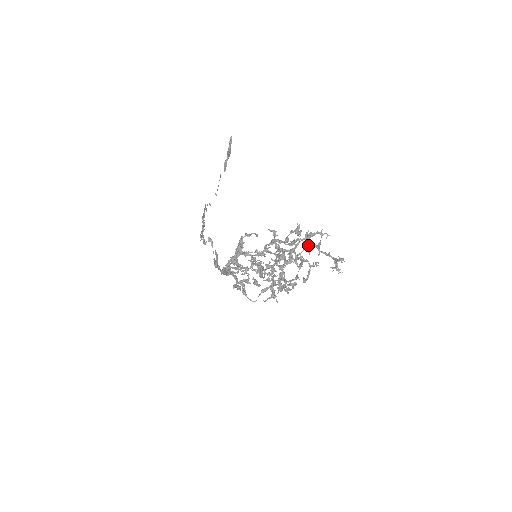
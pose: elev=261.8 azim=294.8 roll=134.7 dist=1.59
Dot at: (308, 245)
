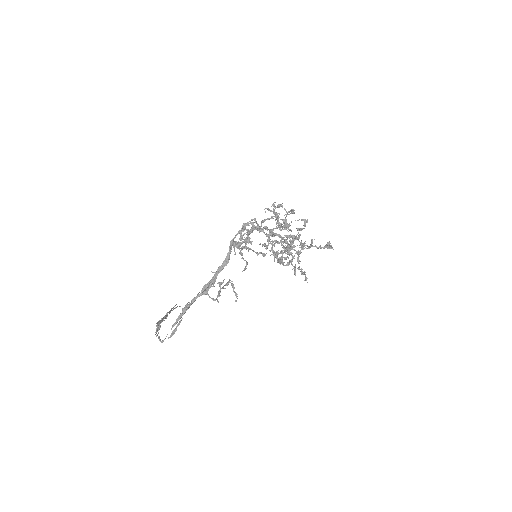
Dot at: (303, 243)
